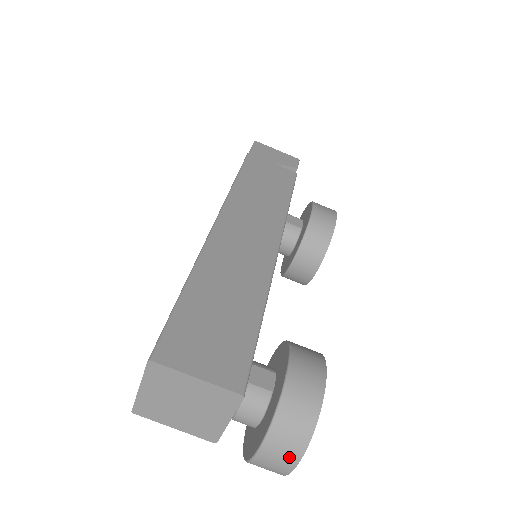
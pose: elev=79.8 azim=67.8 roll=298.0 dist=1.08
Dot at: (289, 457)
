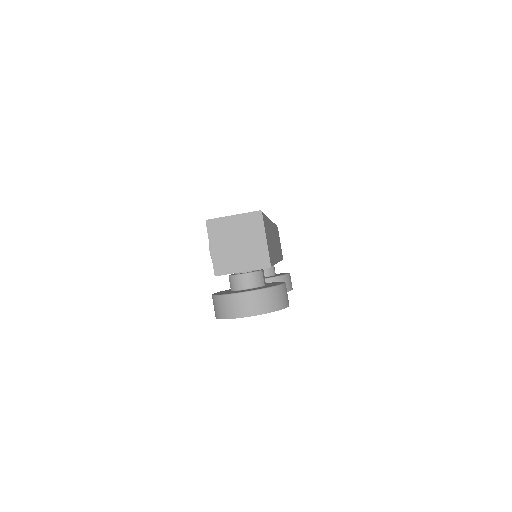
Dot at: (256, 308)
